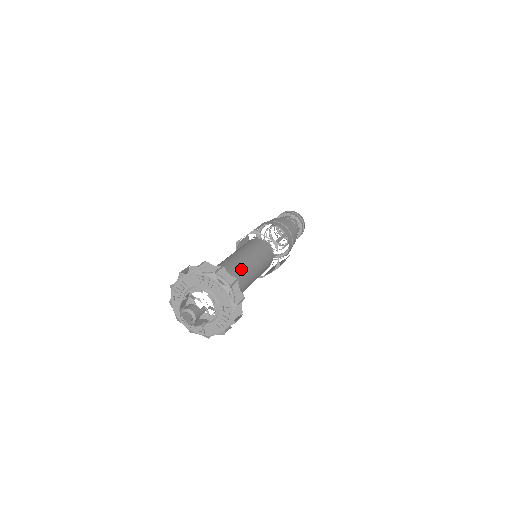
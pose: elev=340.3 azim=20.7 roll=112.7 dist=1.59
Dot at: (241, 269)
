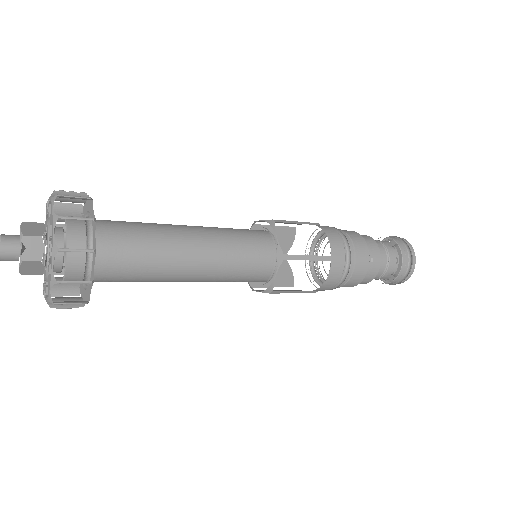
Dot at: (157, 225)
